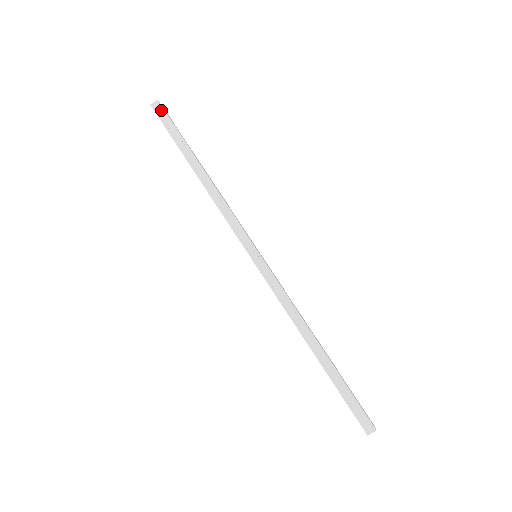
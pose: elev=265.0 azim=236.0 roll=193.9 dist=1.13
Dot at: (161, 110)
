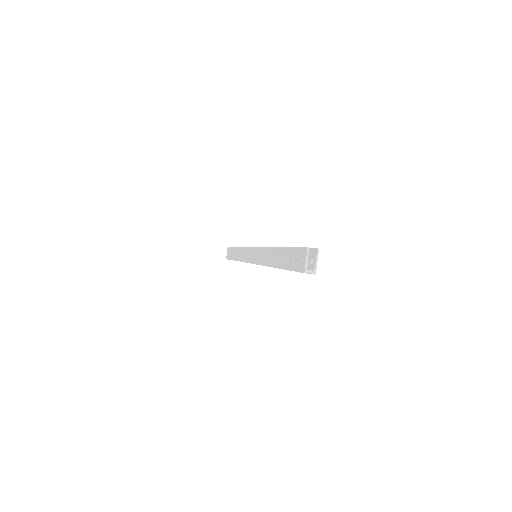
Dot at: occluded
